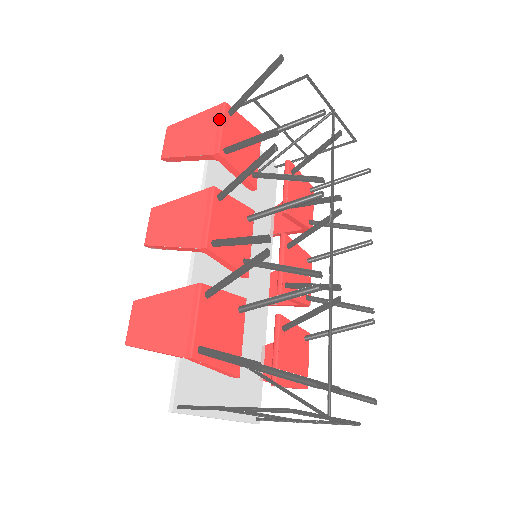
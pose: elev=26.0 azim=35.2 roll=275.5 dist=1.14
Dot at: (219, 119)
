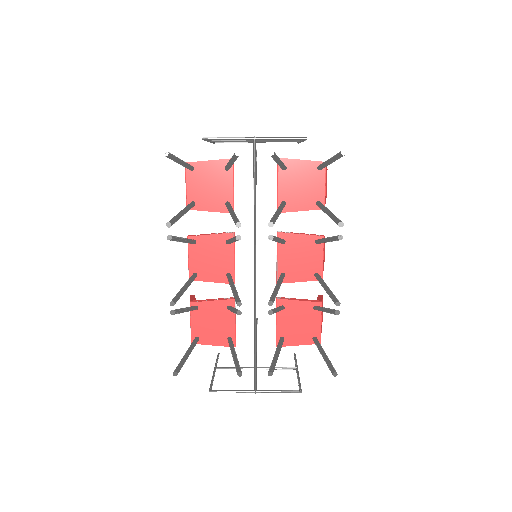
Dot at: (185, 178)
